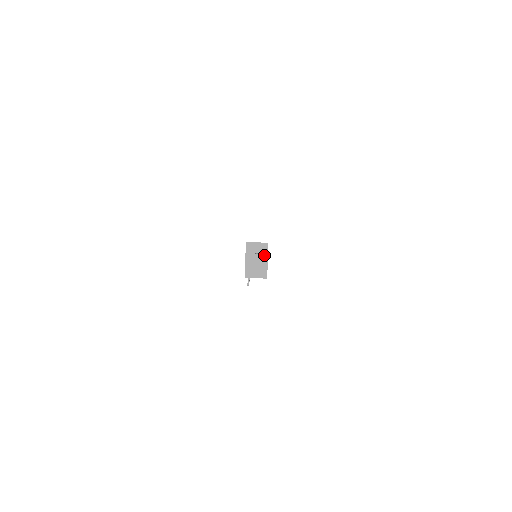
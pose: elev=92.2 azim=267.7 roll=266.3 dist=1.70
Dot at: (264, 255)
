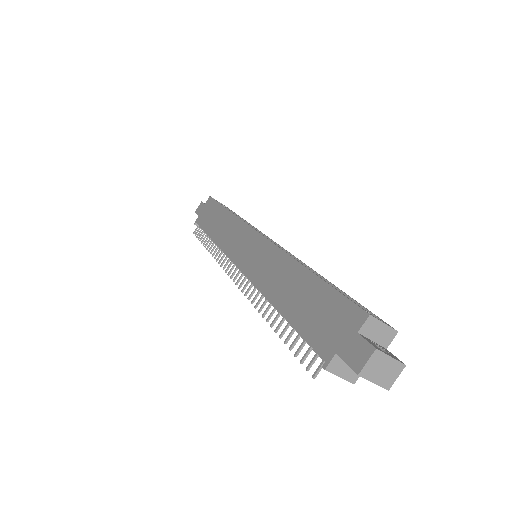
Dot at: (400, 364)
